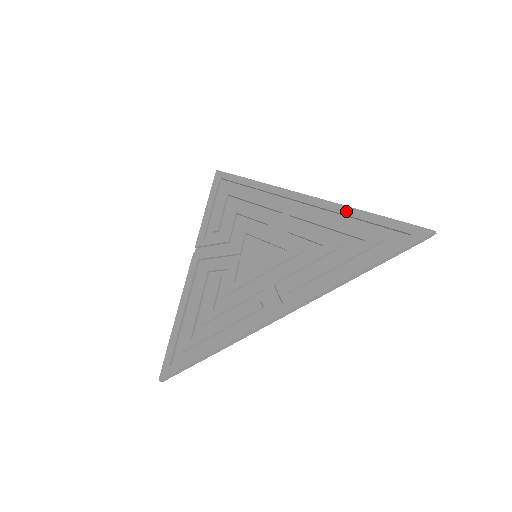
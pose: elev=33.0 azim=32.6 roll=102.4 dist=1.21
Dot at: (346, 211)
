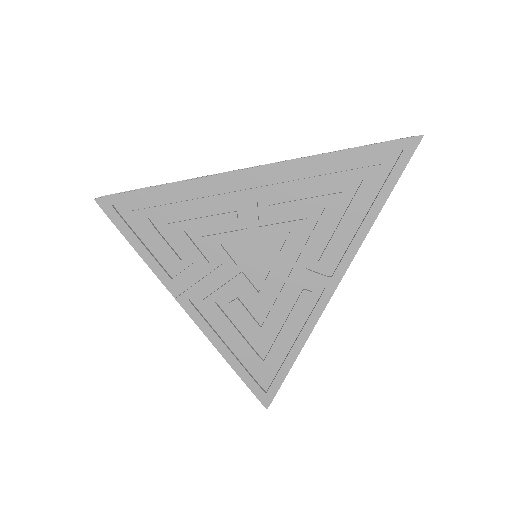
Dot at: (320, 161)
